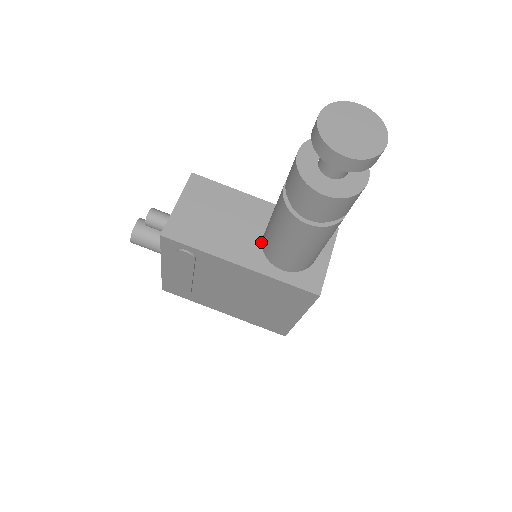
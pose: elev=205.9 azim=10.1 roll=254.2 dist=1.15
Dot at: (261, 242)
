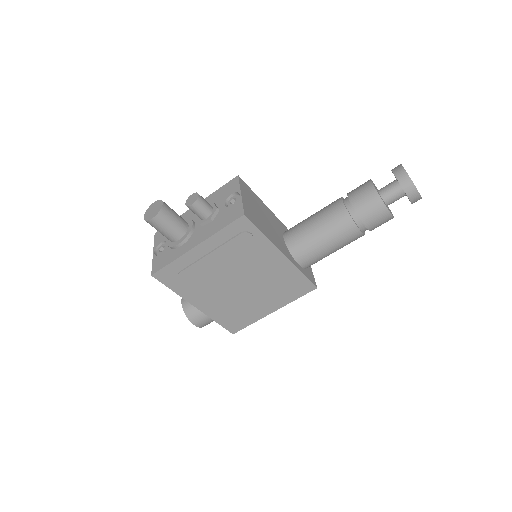
Dot at: (285, 242)
